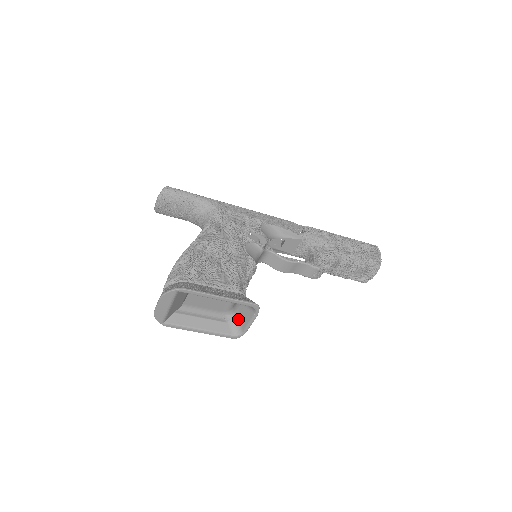
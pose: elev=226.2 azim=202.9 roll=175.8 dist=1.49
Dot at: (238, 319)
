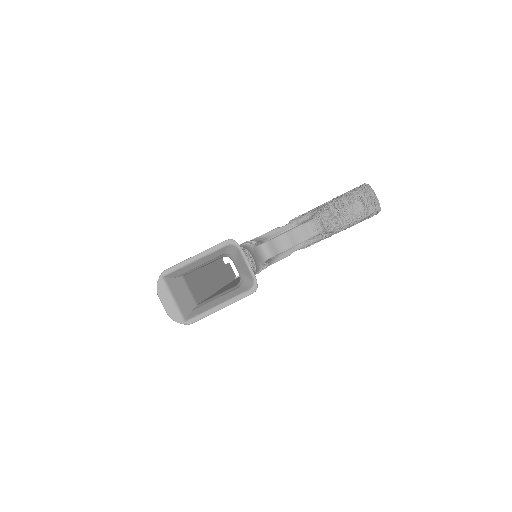
Dot at: (244, 276)
